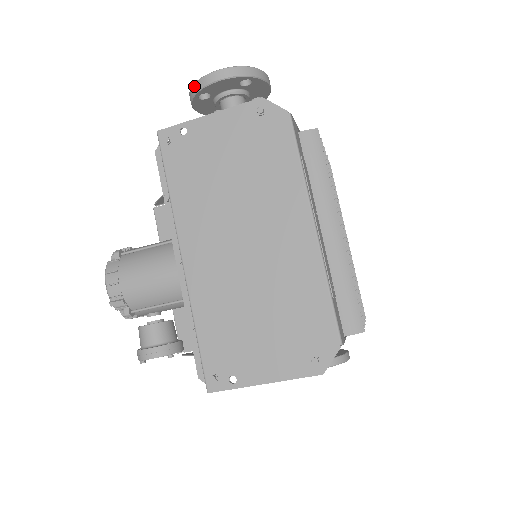
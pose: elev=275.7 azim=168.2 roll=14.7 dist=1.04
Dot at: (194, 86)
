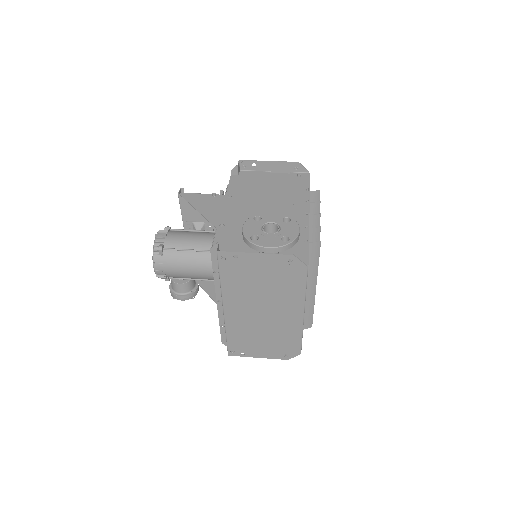
Dot at: (250, 244)
